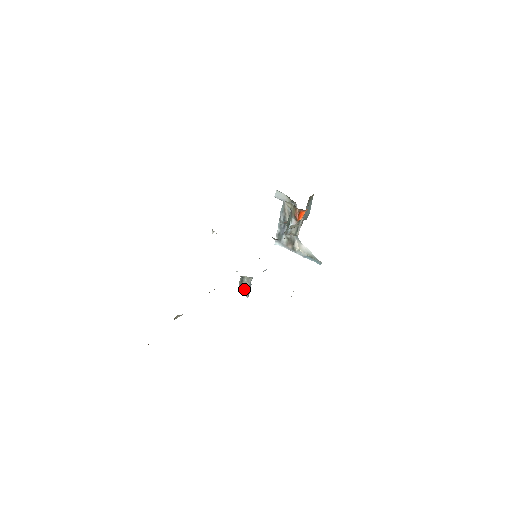
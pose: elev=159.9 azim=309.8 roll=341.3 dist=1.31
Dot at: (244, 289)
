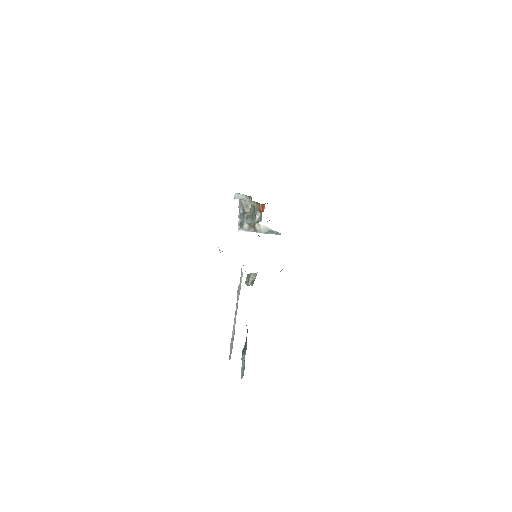
Dot at: (251, 282)
